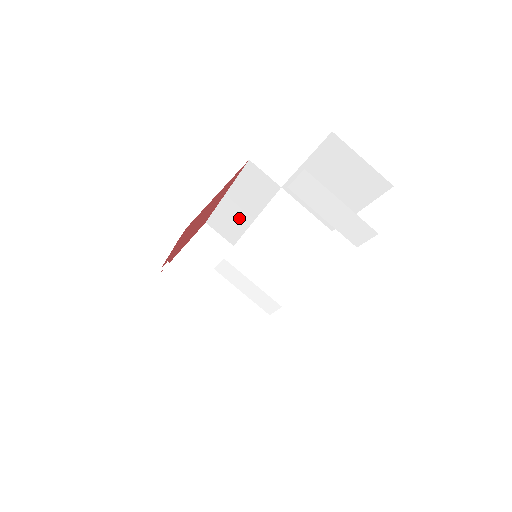
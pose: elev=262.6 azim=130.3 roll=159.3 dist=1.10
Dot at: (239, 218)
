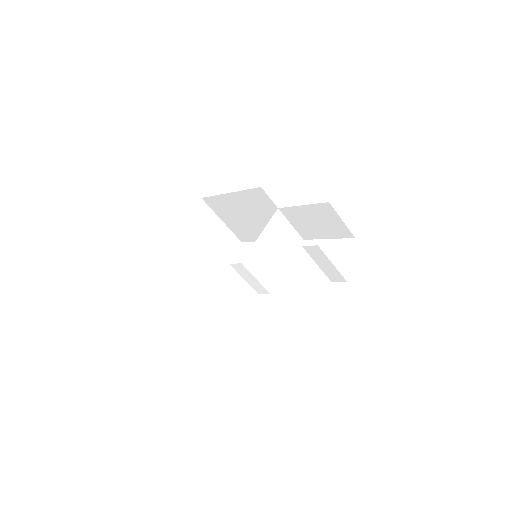
Dot at: (234, 207)
